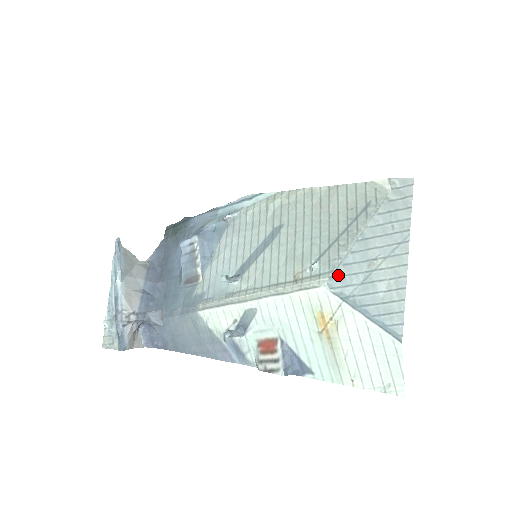
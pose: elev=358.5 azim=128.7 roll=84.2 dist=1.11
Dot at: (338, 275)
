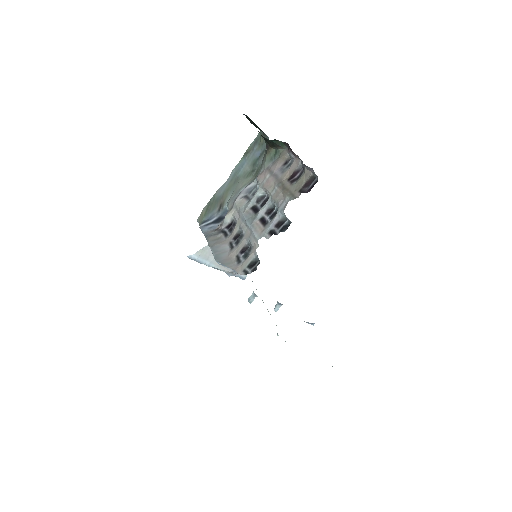
Dot at: occluded
